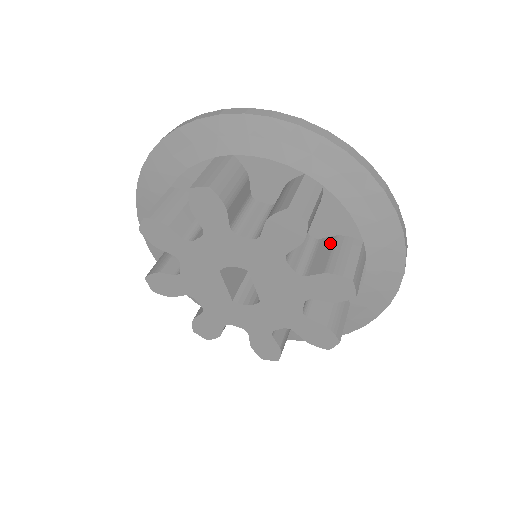
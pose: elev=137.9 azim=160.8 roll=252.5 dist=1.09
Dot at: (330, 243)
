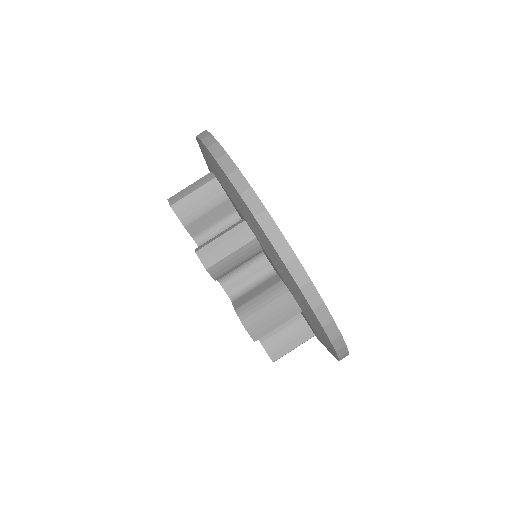
Dot at: occluded
